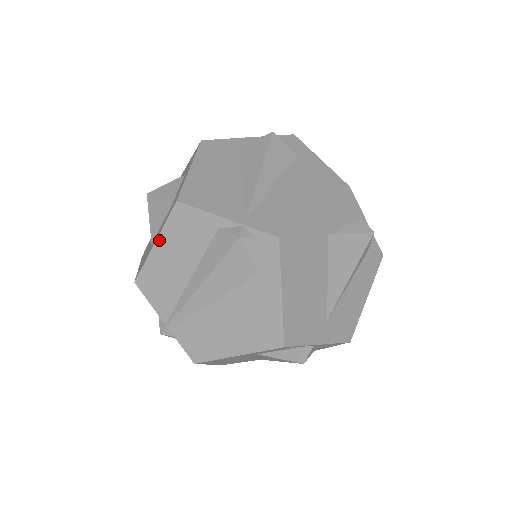
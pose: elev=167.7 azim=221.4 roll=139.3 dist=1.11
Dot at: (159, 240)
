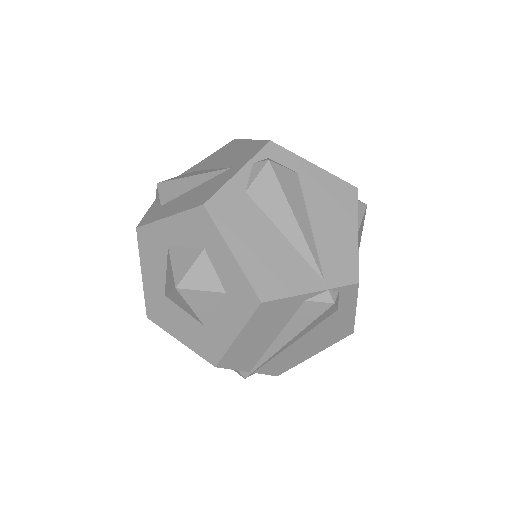
Dot at: (242, 333)
